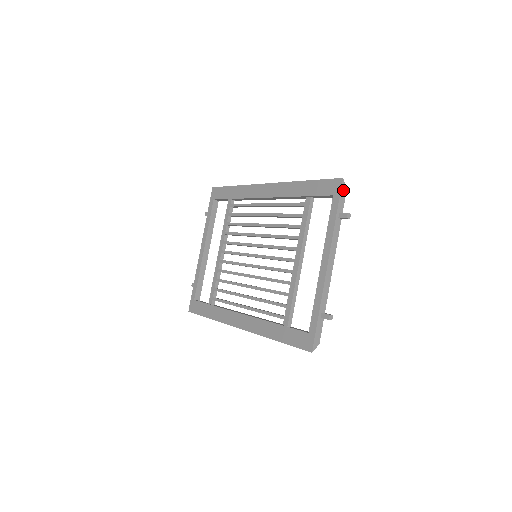
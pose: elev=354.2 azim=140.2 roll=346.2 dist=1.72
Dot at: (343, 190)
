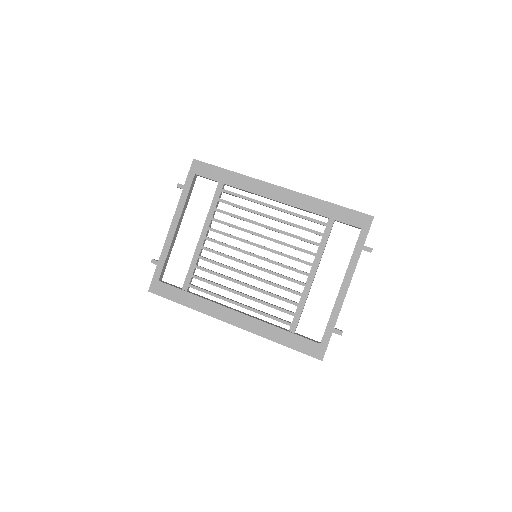
Dot at: (370, 226)
